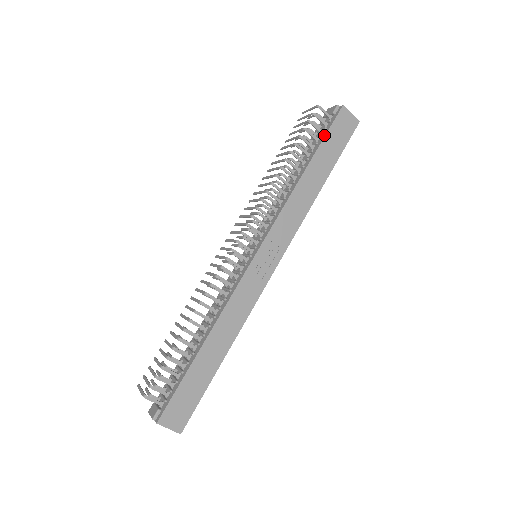
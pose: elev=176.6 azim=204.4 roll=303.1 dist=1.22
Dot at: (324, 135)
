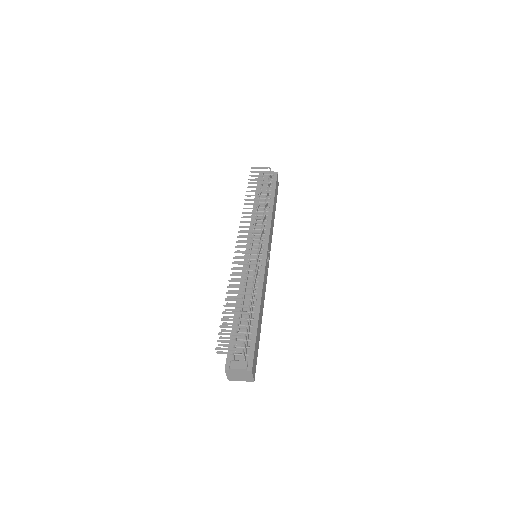
Dot at: (275, 187)
